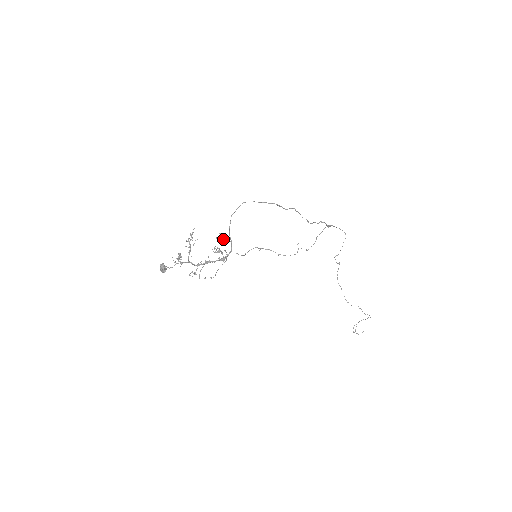
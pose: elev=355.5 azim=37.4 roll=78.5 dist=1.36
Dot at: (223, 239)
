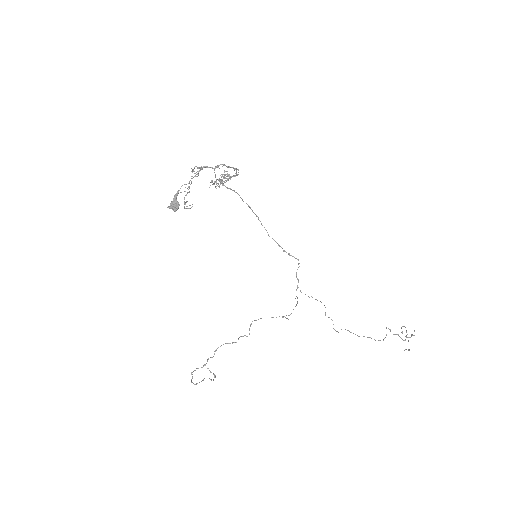
Dot at: occluded
